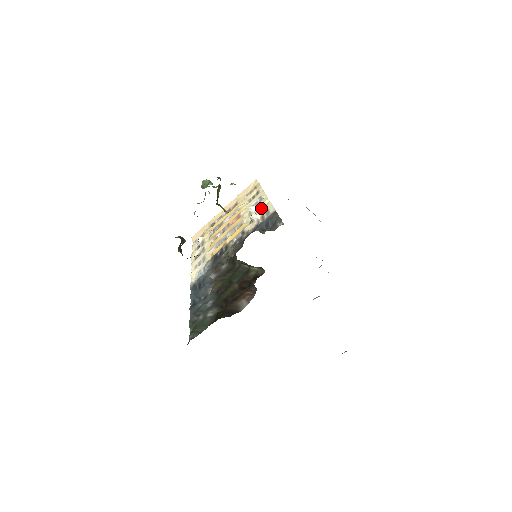
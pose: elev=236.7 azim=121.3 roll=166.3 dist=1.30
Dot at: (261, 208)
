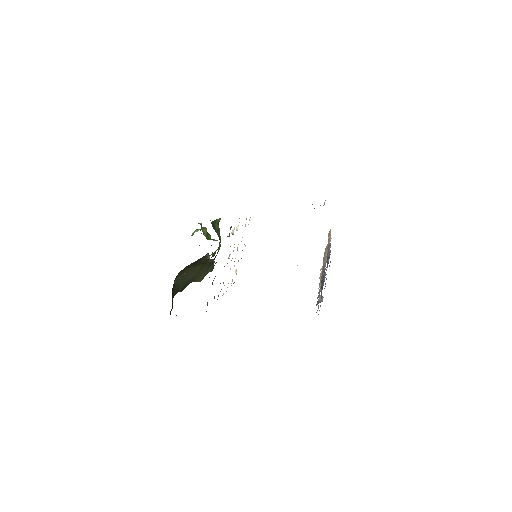
Dot at: occluded
